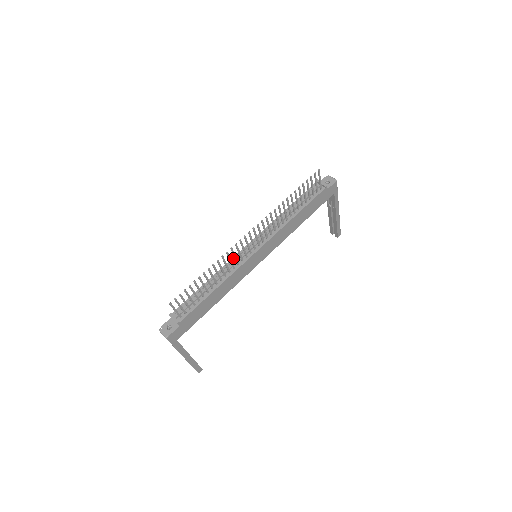
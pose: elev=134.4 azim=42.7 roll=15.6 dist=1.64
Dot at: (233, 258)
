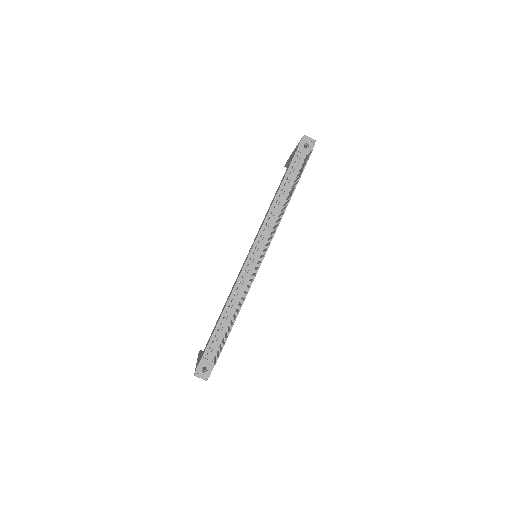
Dot at: (241, 274)
